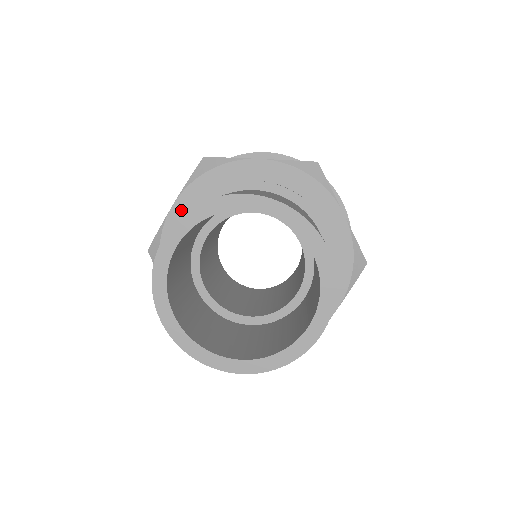
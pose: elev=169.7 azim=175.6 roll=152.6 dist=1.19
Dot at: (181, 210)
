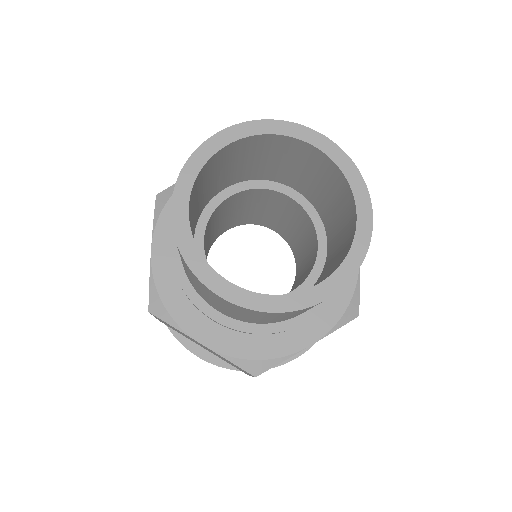
Dot at: occluded
